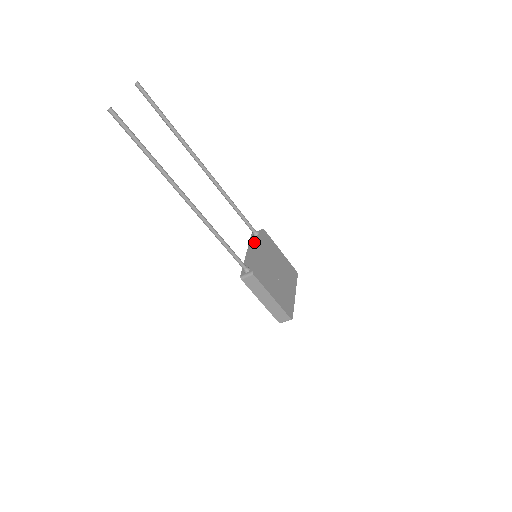
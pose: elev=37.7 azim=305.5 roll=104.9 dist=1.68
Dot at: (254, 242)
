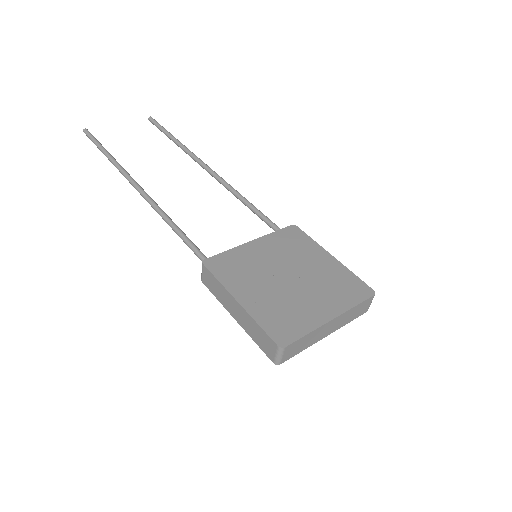
Dot at: occluded
